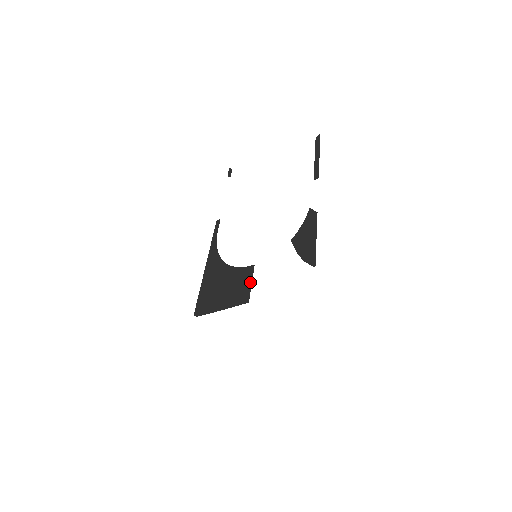
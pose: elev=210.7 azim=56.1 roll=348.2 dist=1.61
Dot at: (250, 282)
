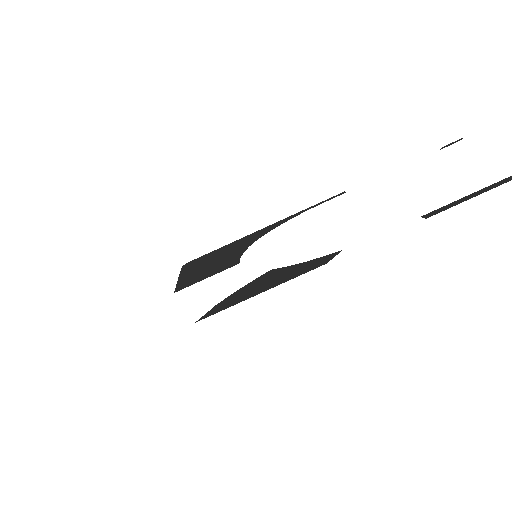
Dot at: (209, 276)
